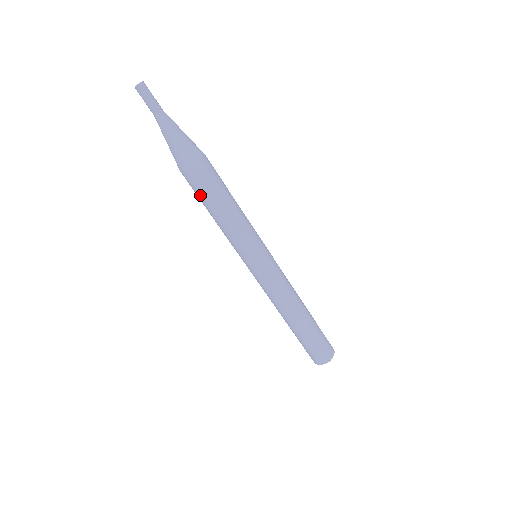
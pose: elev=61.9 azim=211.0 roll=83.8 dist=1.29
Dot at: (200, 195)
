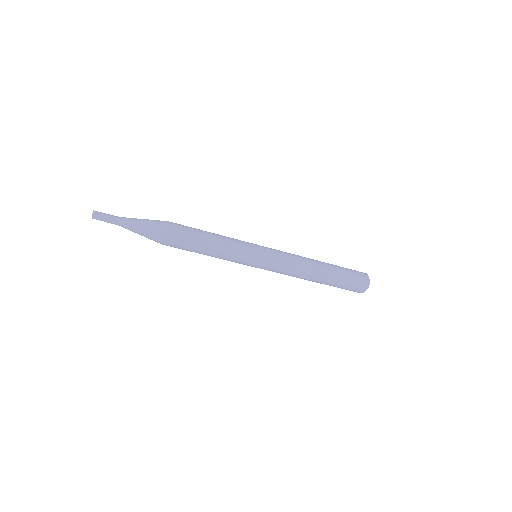
Dot at: occluded
